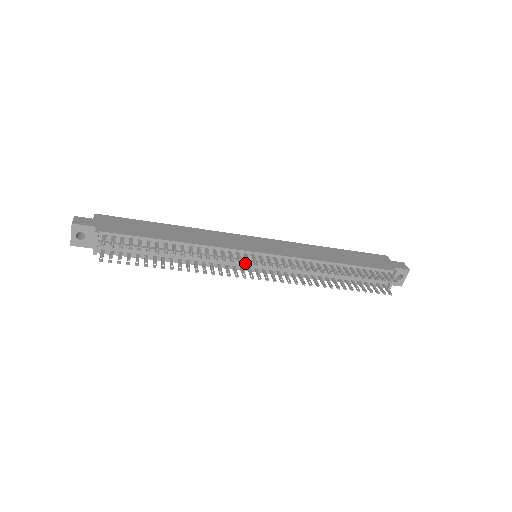
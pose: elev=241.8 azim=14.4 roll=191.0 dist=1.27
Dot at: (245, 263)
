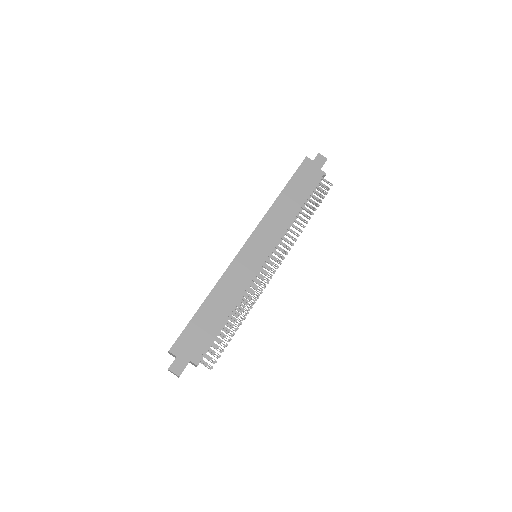
Dot at: occluded
